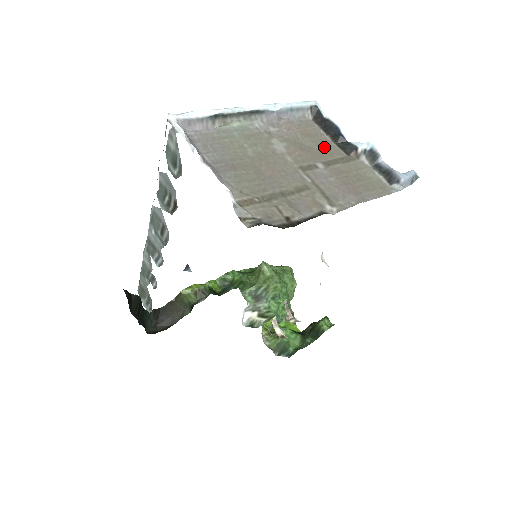
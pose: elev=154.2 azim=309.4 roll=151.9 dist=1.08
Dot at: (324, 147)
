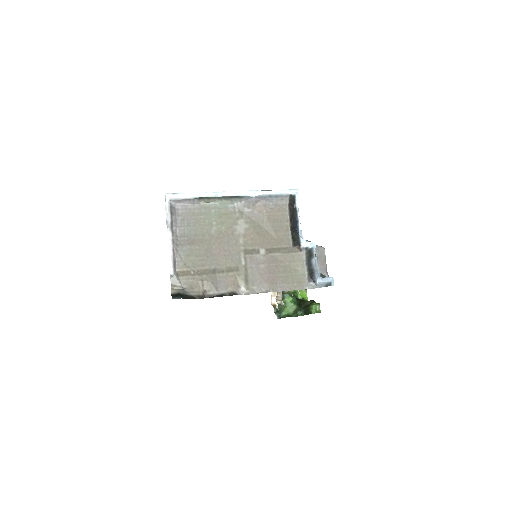
Dot at: (279, 234)
